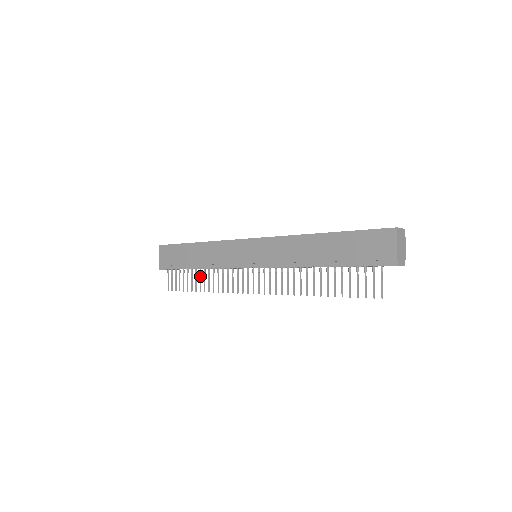
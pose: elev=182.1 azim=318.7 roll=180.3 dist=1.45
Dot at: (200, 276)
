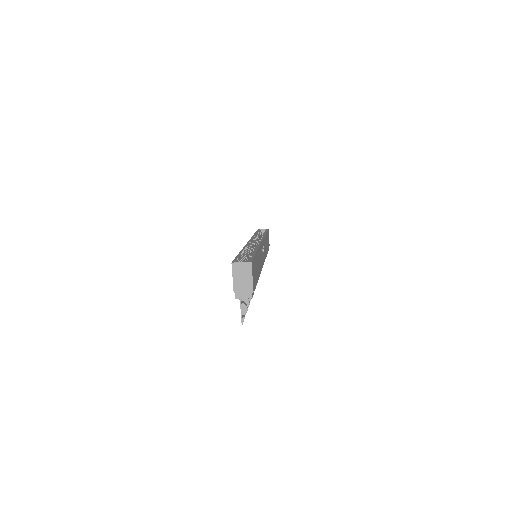
Dot at: occluded
